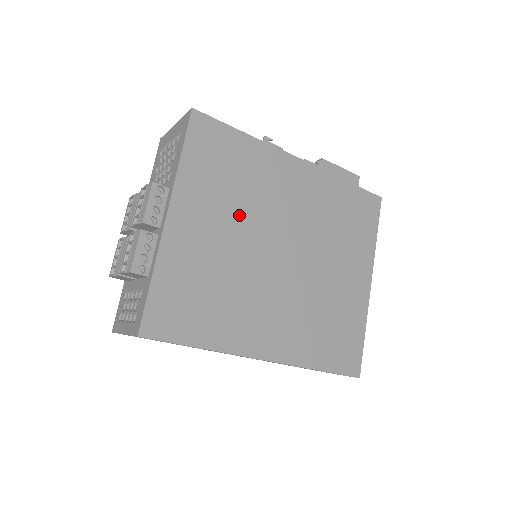
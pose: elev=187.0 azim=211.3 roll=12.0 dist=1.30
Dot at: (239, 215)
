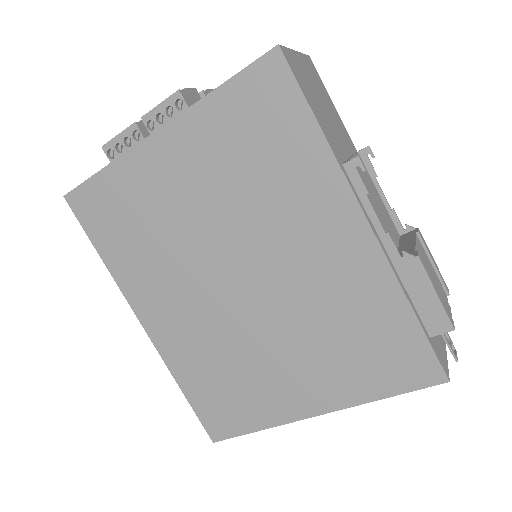
Dot at: (227, 202)
